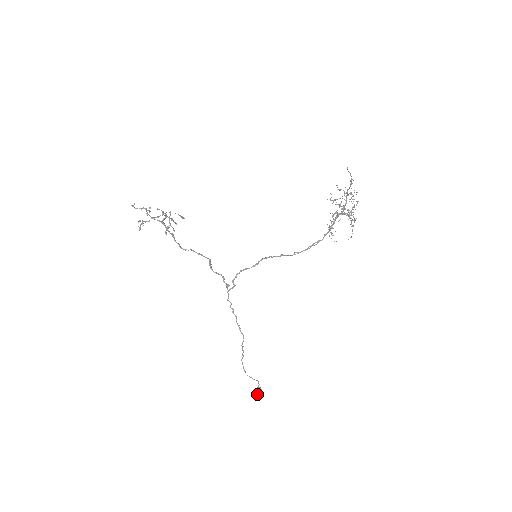
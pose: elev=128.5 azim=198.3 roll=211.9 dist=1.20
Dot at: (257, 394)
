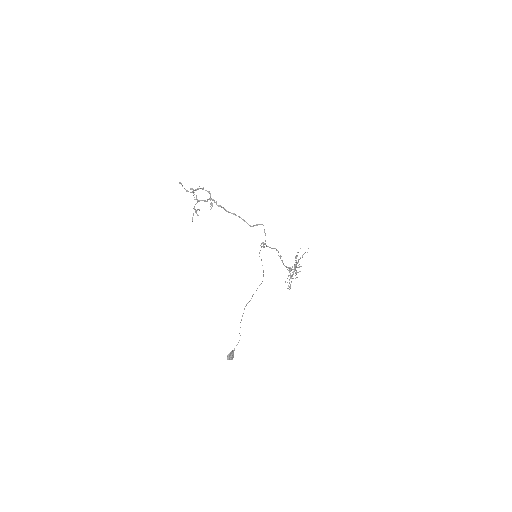
Dot at: (232, 357)
